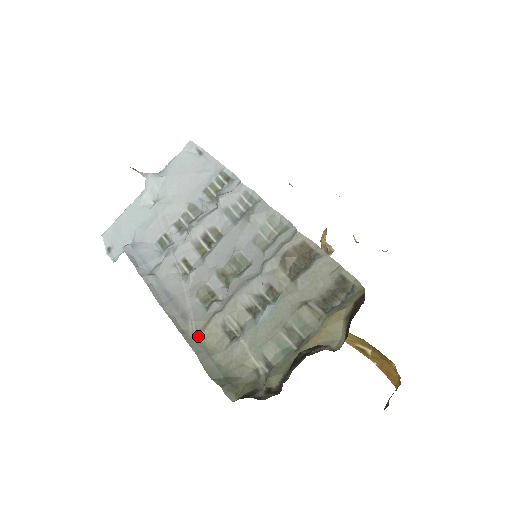
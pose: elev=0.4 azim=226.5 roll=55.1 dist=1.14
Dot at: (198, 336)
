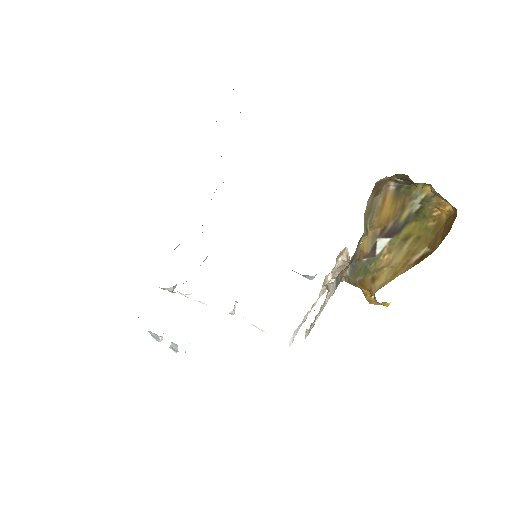
Dot at: occluded
